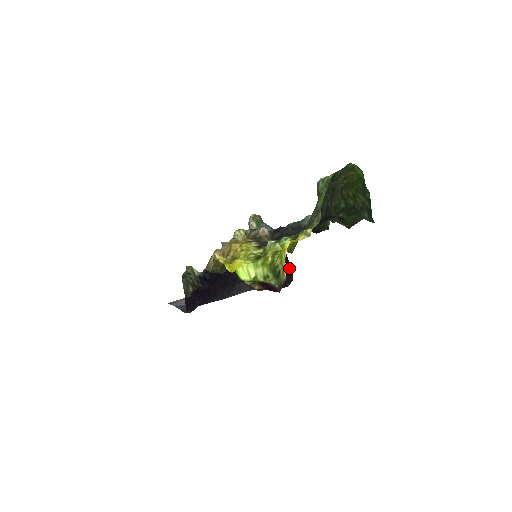
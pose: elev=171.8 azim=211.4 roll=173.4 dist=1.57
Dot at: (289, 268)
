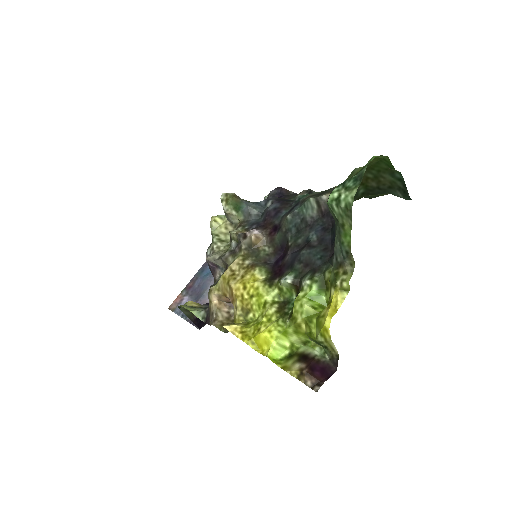
Dot at: occluded
